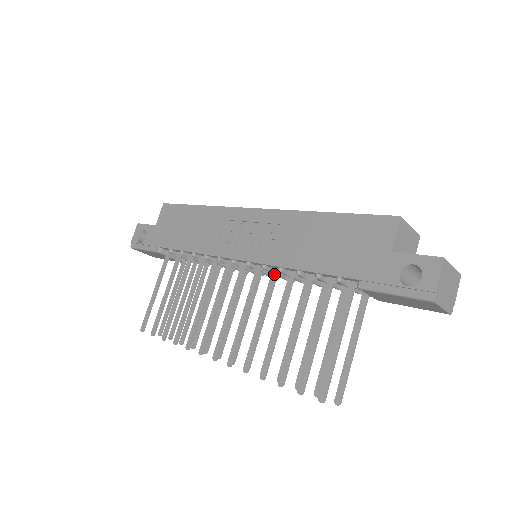
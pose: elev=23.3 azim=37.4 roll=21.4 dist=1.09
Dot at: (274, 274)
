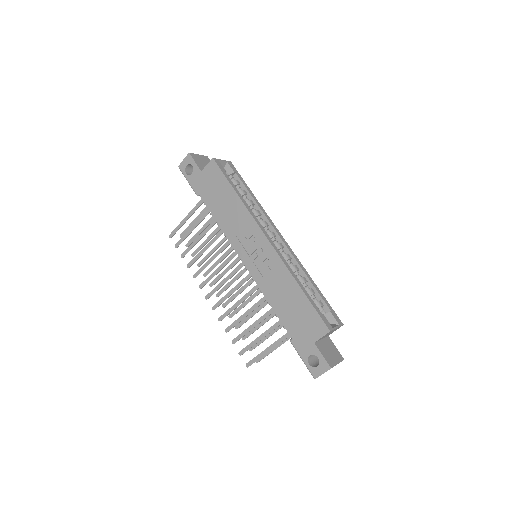
Dot at: (258, 287)
